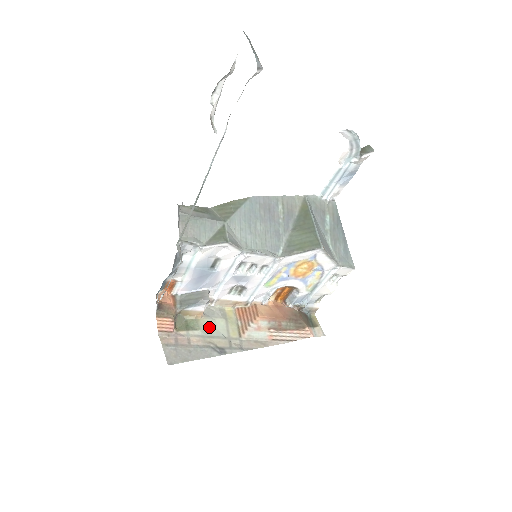
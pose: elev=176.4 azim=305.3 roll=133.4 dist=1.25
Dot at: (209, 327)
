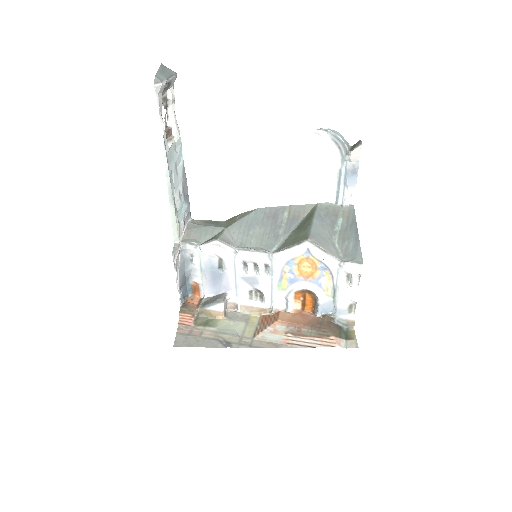
Dot at: (227, 326)
